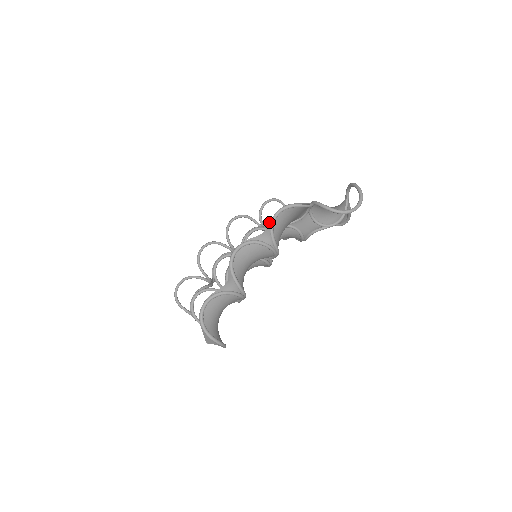
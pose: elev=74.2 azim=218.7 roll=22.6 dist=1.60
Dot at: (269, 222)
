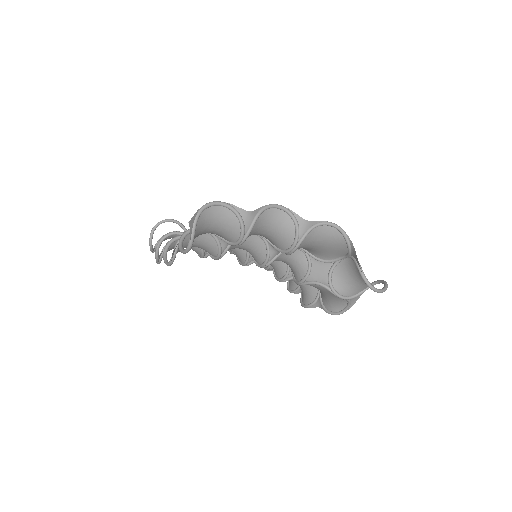
Dot at: occluded
